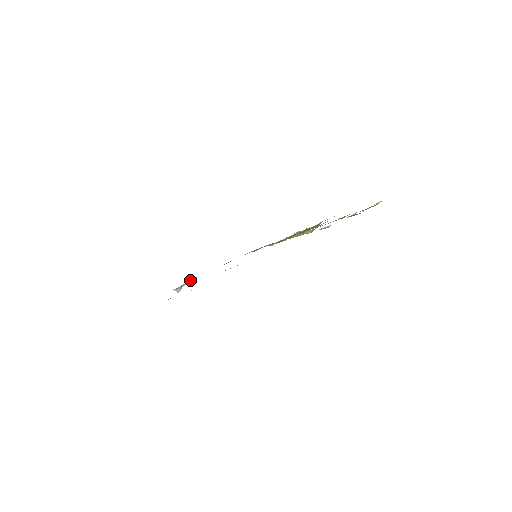
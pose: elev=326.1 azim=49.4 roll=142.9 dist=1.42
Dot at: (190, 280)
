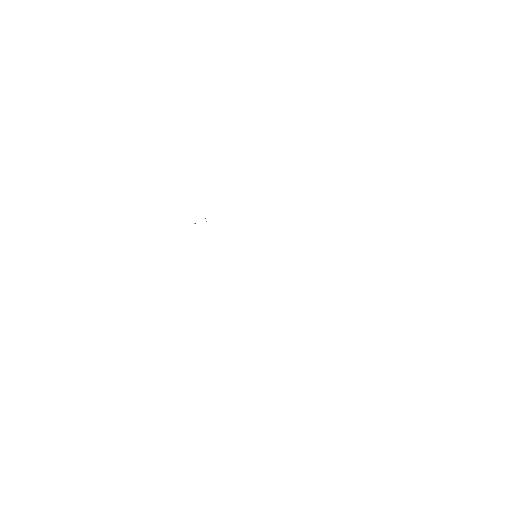
Dot at: occluded
